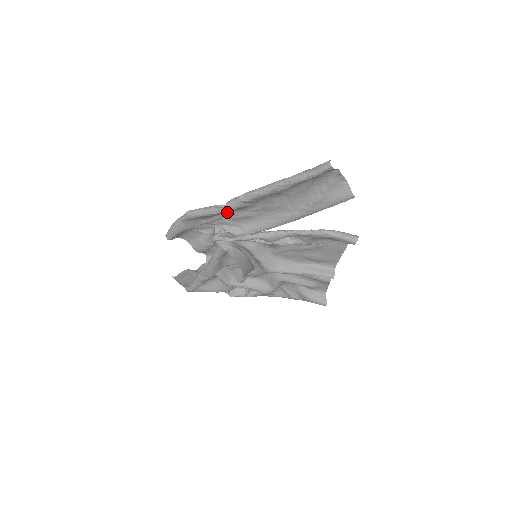
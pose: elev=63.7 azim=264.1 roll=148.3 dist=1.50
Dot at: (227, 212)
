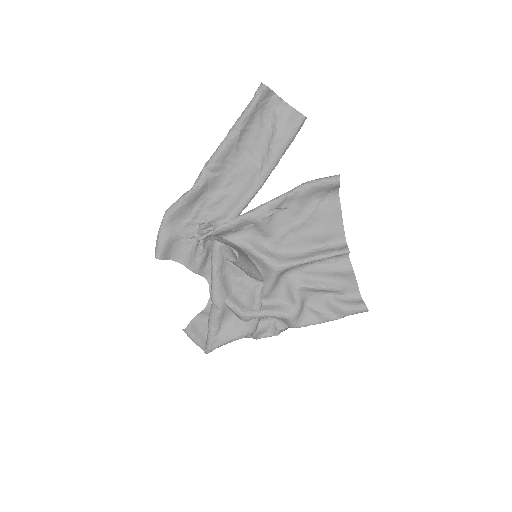
Dot at: (201, 197)
